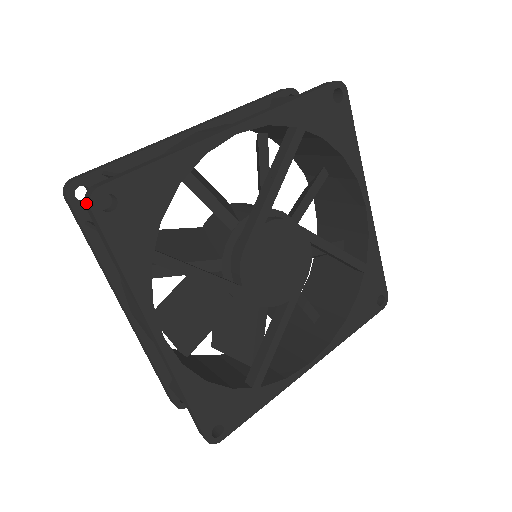
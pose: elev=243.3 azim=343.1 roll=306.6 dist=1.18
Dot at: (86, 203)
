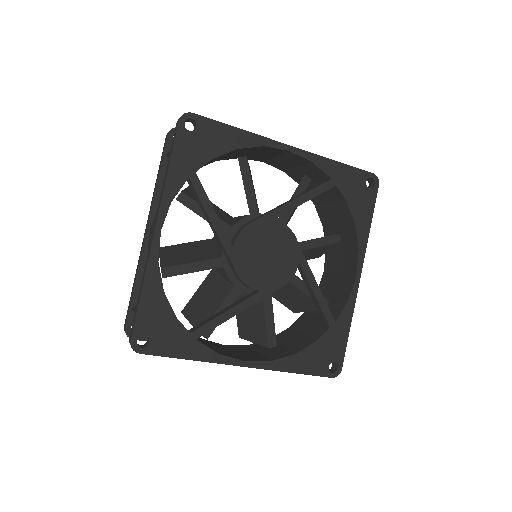
Dot at: occluded
